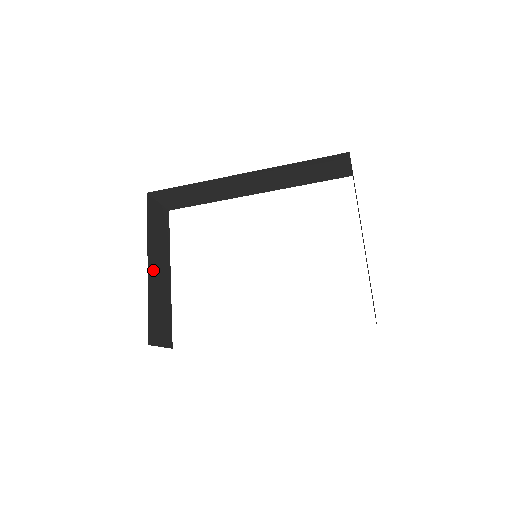
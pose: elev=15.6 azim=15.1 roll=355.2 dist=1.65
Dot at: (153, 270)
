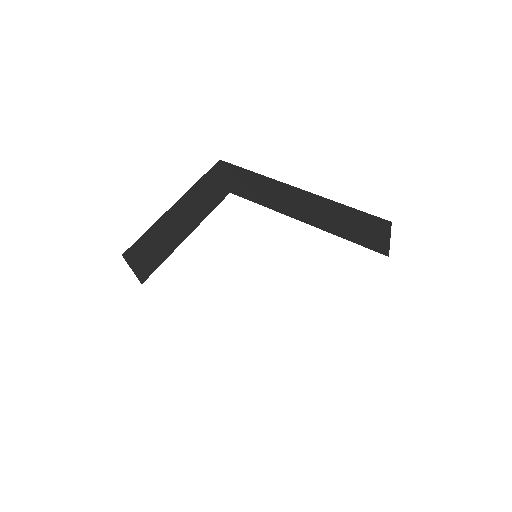
Dot at: (176, 213)
